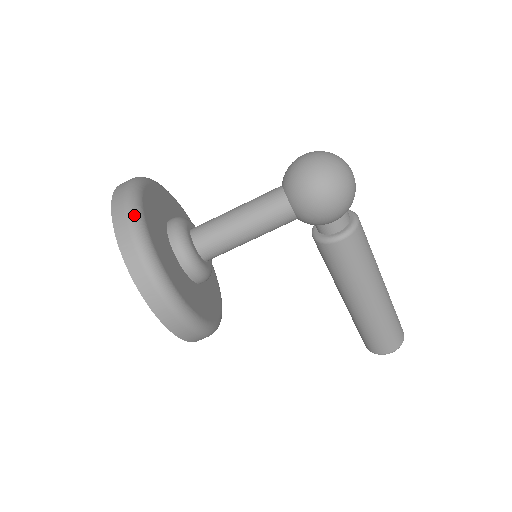
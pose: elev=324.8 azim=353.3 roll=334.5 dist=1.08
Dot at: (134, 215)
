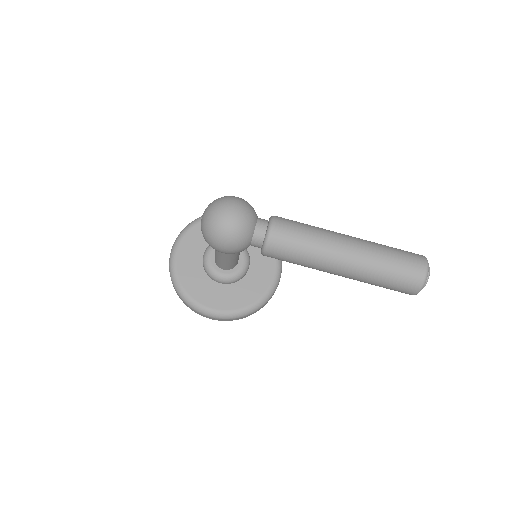
Dot at: (171, 272)
